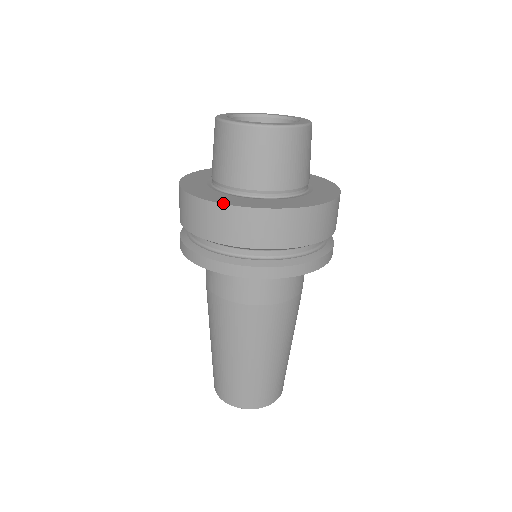
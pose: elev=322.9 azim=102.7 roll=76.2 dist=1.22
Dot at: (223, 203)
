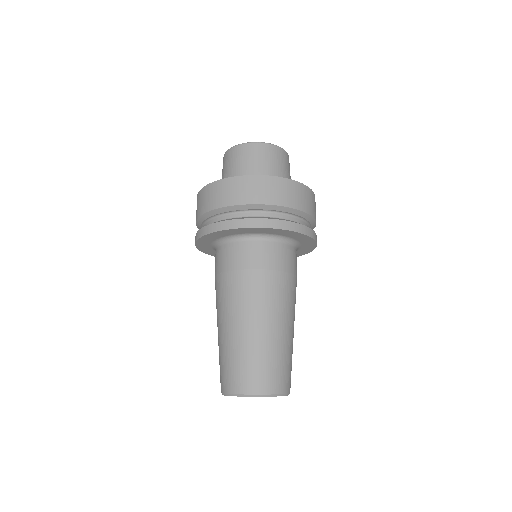
Dot at: (234, 177)
